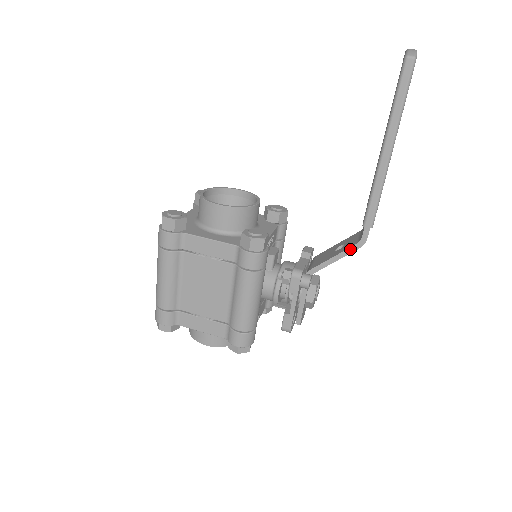
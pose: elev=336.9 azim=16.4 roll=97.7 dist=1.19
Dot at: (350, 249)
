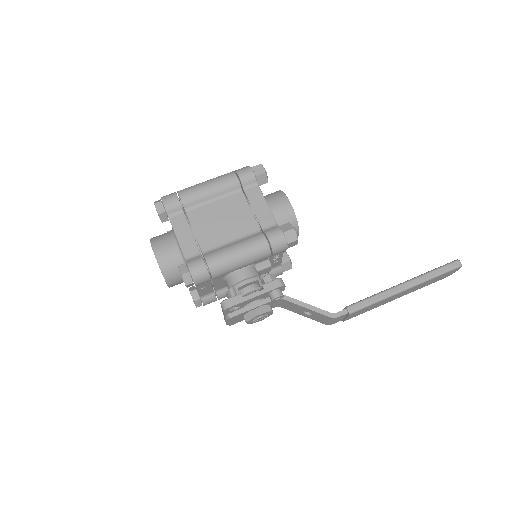
Dot at: (323, 311)
